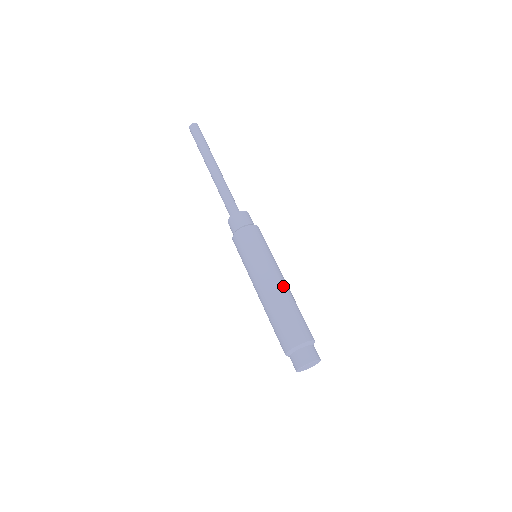
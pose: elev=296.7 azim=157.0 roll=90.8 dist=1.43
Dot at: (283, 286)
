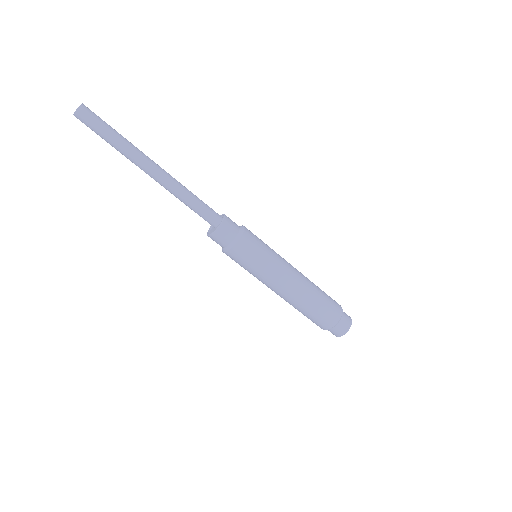
Dot at: (293, 293)
